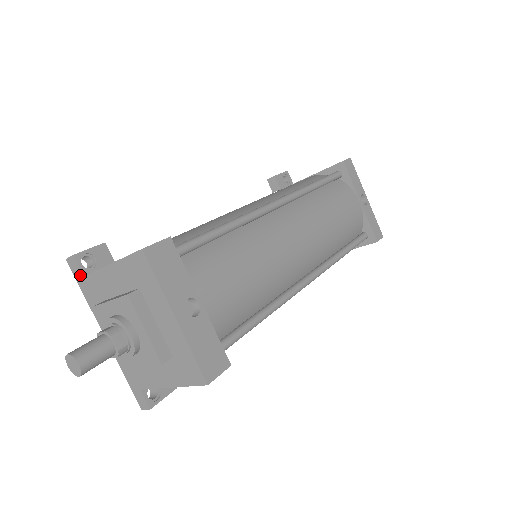
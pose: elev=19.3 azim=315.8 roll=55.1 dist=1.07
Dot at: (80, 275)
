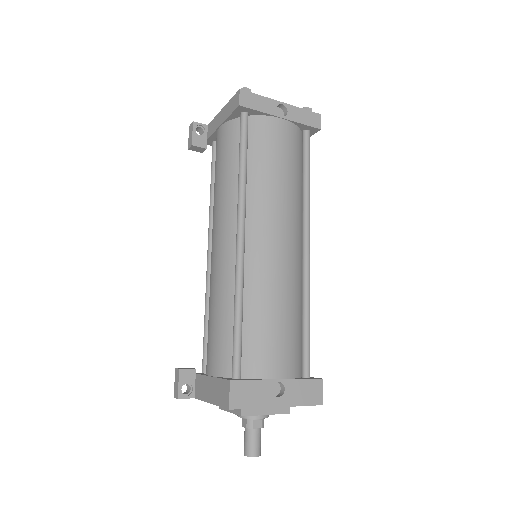
Dot at: occluded
